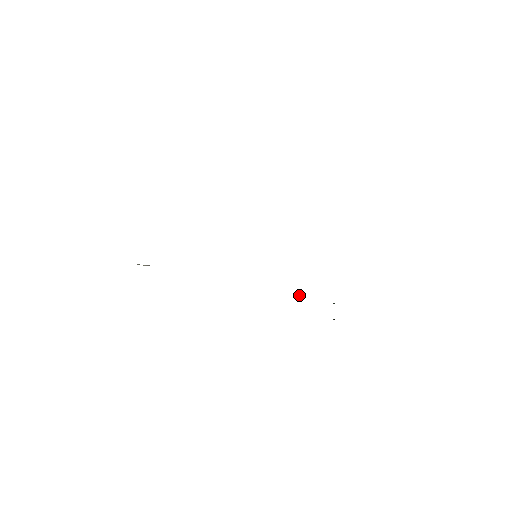
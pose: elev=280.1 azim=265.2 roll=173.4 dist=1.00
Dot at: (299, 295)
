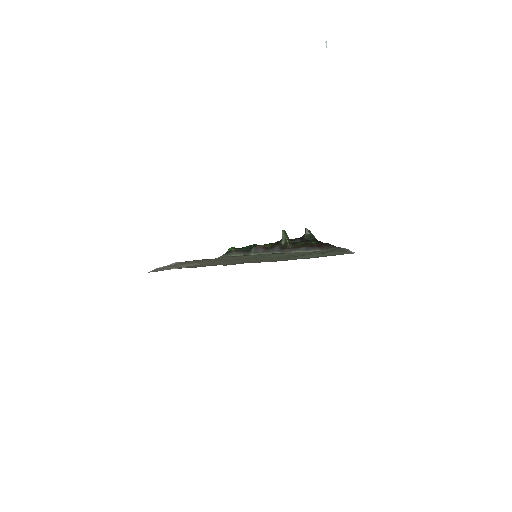
Dot at: (284, 232)
